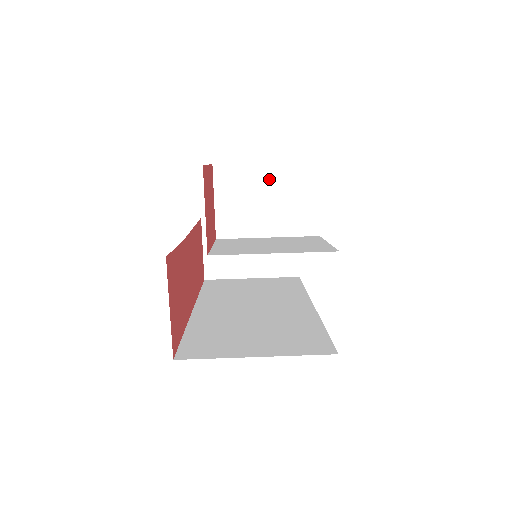
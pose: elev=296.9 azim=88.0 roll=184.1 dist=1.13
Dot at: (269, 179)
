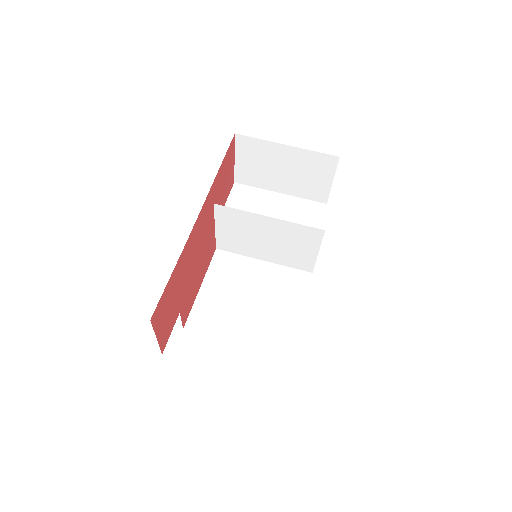
Dot at: (270, 228)
